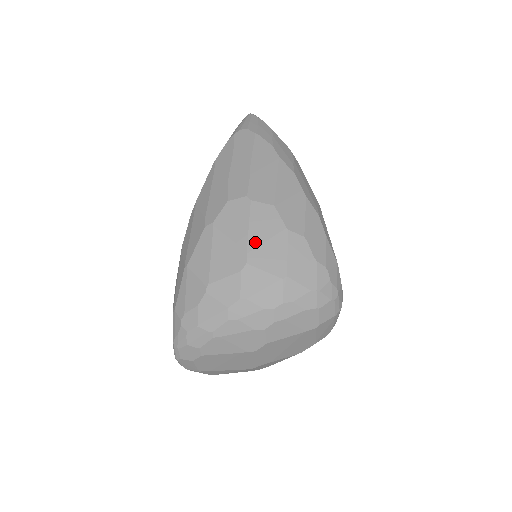
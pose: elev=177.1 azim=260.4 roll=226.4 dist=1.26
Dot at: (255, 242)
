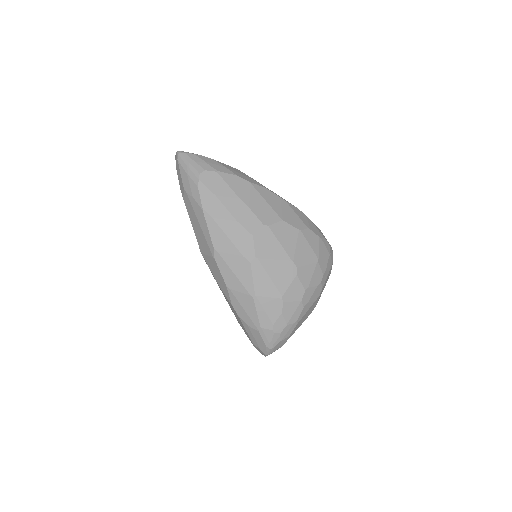
Dot at: (291, 251)
